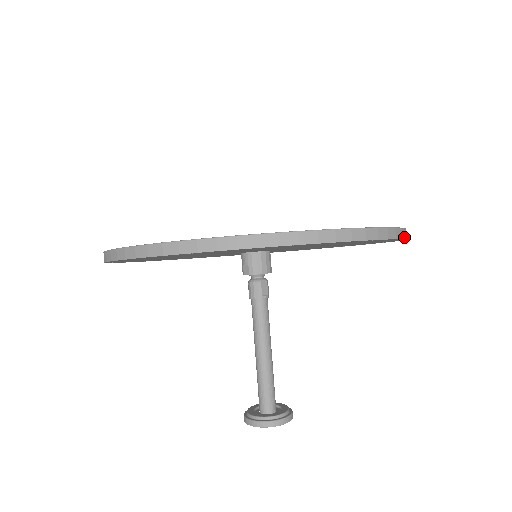
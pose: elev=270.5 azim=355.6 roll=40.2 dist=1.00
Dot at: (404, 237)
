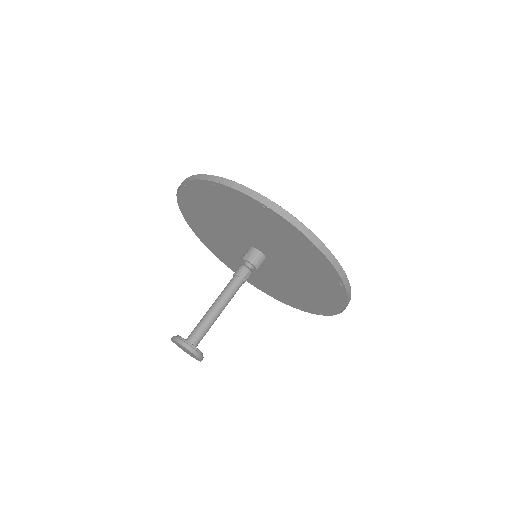
Dot at: occluded
